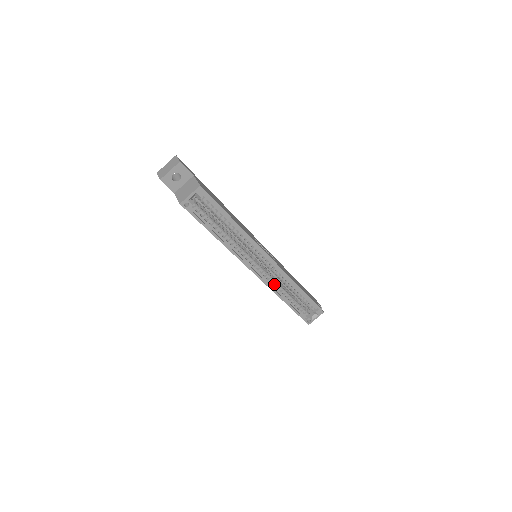
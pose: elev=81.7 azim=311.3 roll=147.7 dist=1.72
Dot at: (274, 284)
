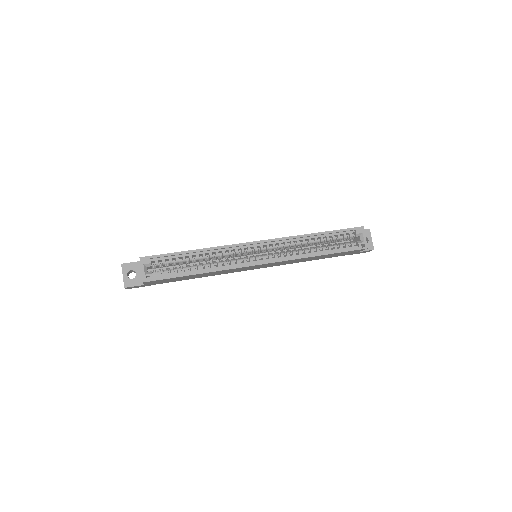
Dot at: (292, 255)
